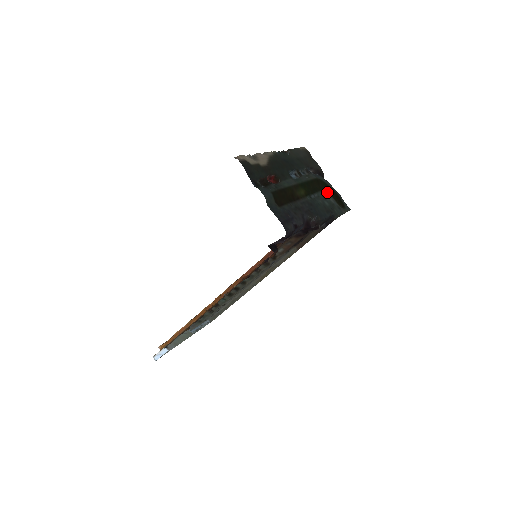
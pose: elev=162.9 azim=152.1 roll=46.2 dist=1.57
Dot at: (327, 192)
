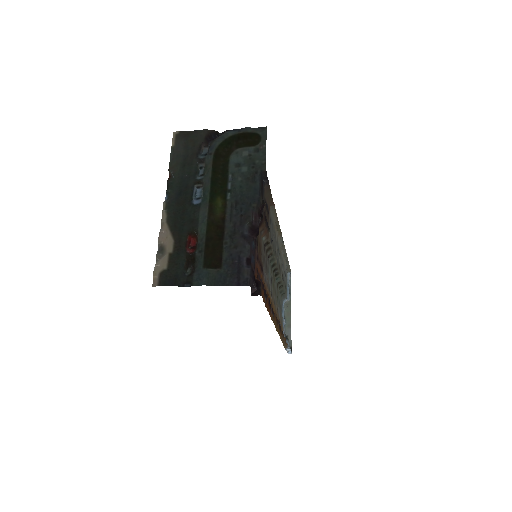
Dot at: (234, 150)
